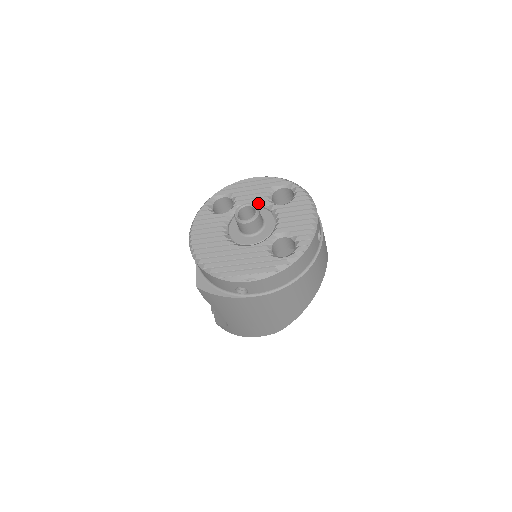
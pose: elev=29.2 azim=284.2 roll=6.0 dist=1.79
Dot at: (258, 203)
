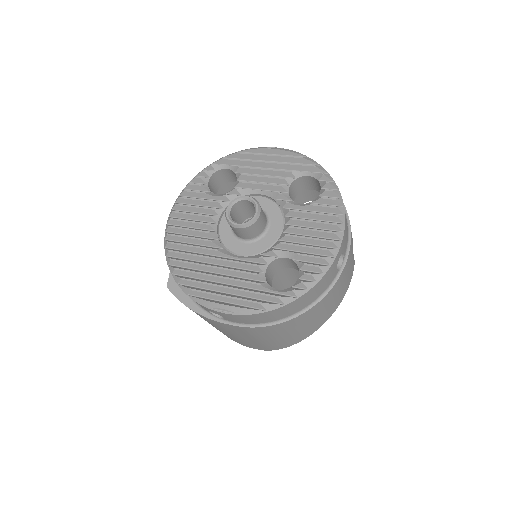
Dot at: (268, 192)
